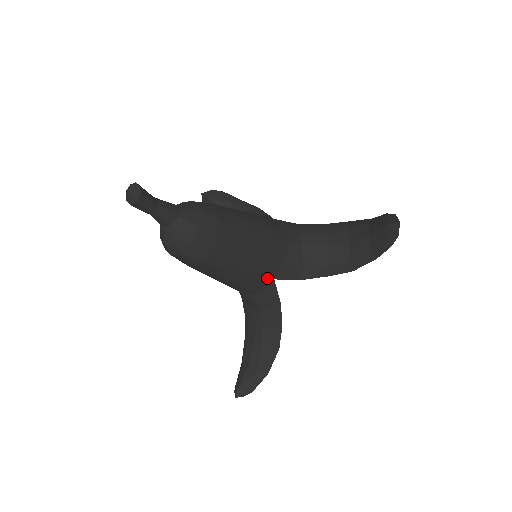
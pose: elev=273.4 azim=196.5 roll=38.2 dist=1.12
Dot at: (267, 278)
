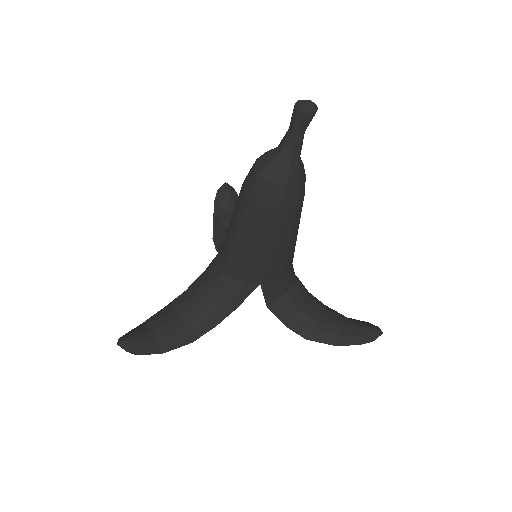
Dot at: (260, 276)
